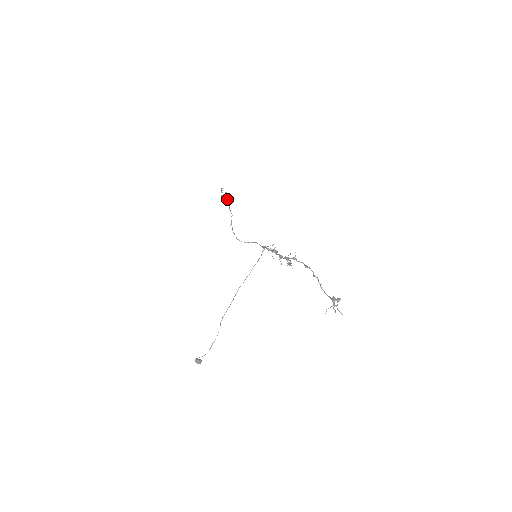
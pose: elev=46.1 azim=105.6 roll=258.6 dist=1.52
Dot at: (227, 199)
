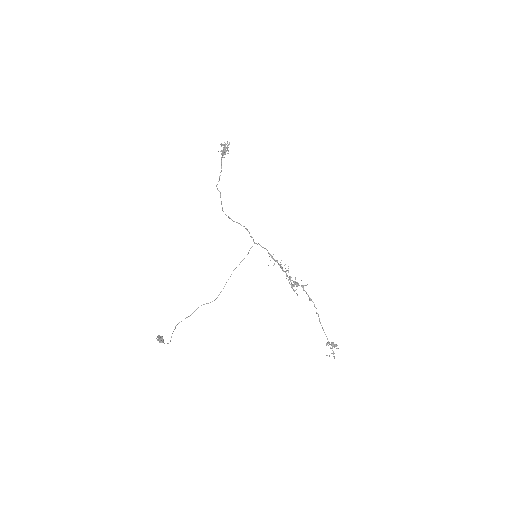
Dot at: (222, 151)
